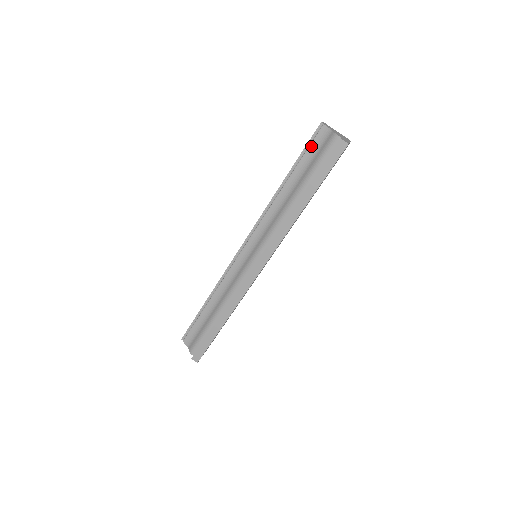
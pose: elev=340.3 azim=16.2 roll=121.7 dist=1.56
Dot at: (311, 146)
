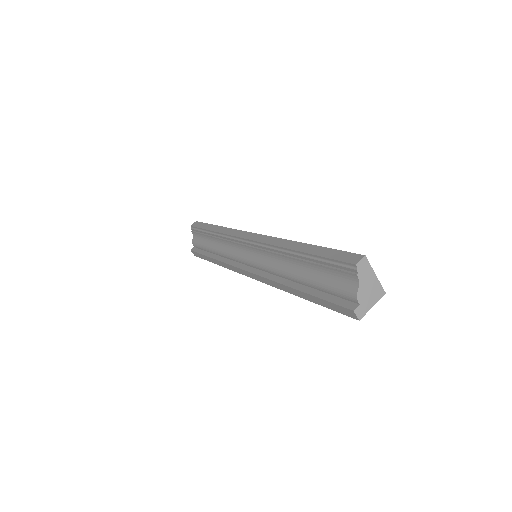
Dot at: (334, 266)
